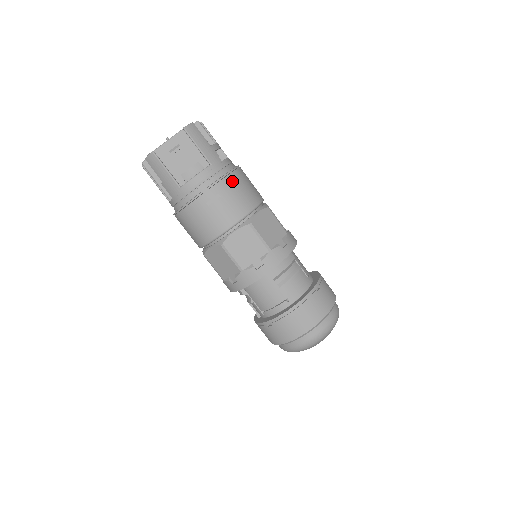
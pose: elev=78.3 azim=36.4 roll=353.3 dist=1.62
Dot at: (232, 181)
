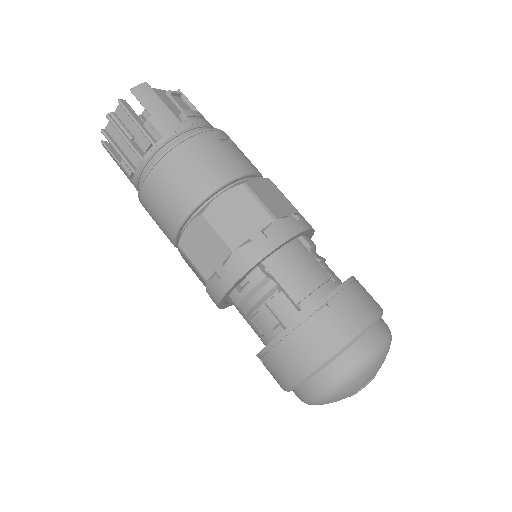
Dot at: occluded
